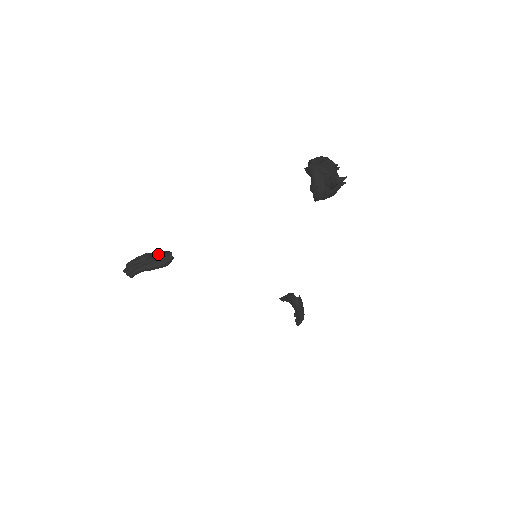
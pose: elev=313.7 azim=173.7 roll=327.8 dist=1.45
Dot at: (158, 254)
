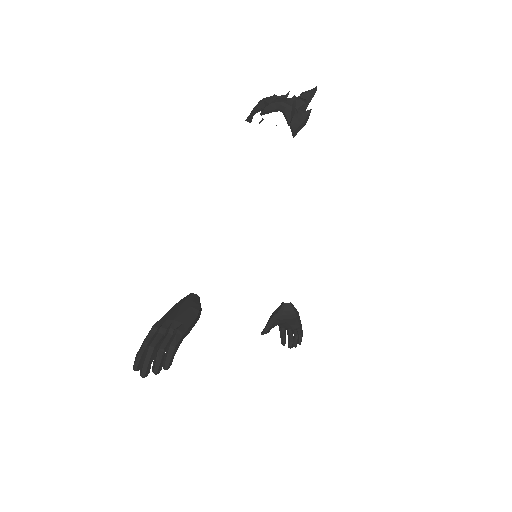
Dot at: (178, 306)
